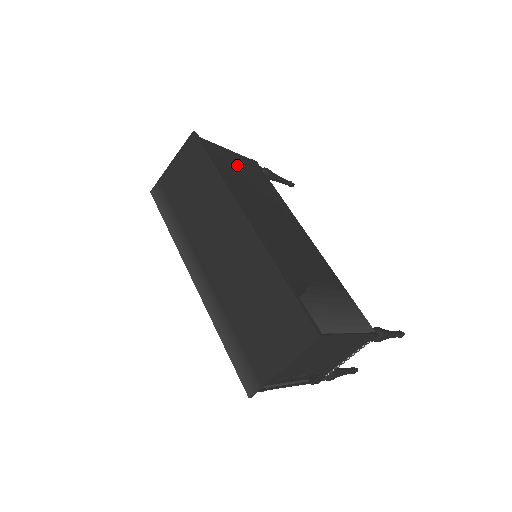
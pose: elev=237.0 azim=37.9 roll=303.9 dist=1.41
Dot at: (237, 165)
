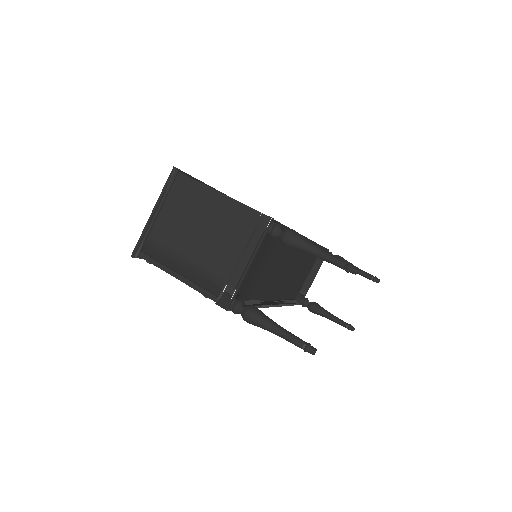
Dot at: occluded
